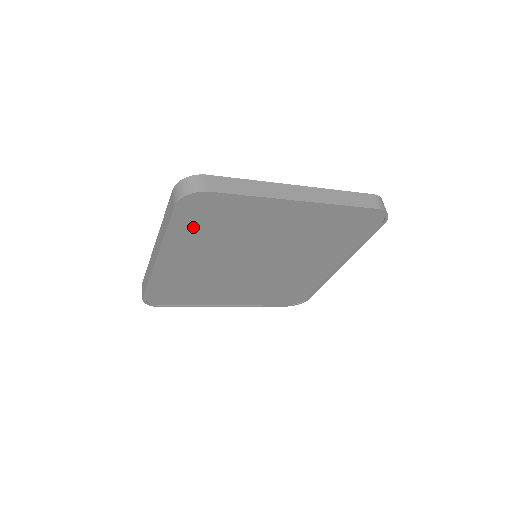
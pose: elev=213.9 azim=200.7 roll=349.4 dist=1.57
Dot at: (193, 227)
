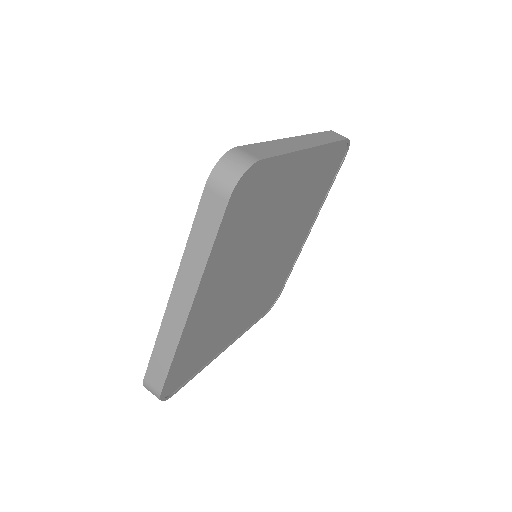
Dot at: (199, 359)
